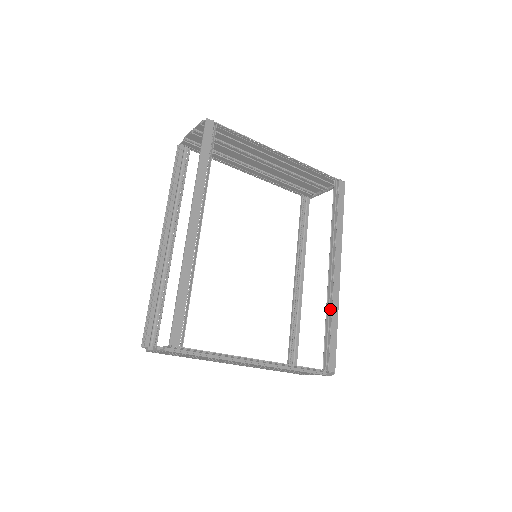
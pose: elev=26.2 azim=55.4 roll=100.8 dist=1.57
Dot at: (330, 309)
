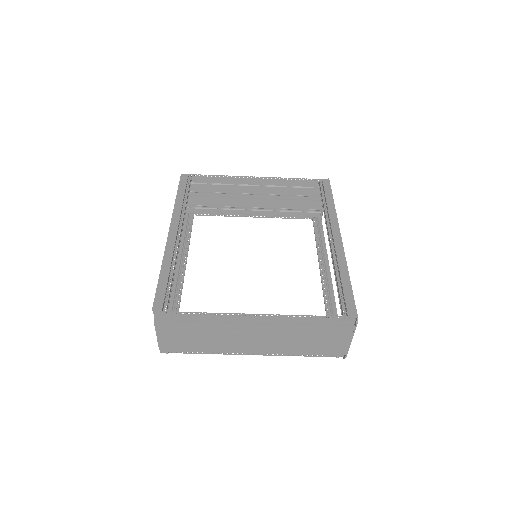
Dot at: (337, 268)
